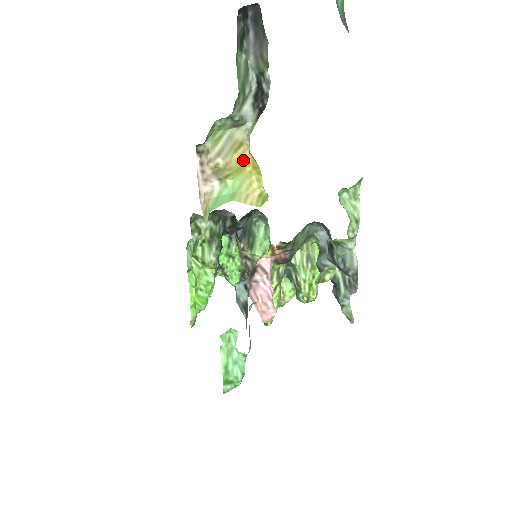
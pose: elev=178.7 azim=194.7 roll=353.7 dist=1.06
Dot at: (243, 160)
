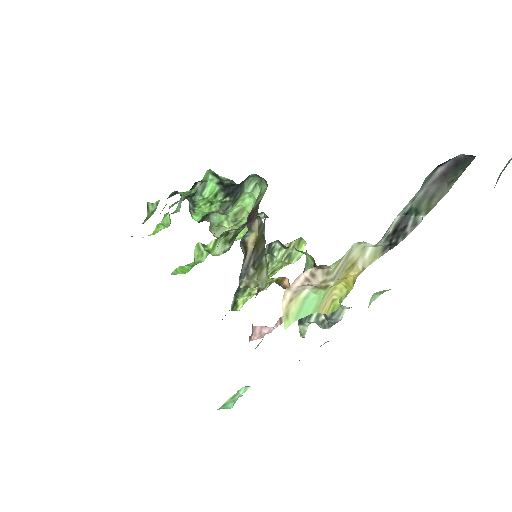
Dot at: (344, 277)
